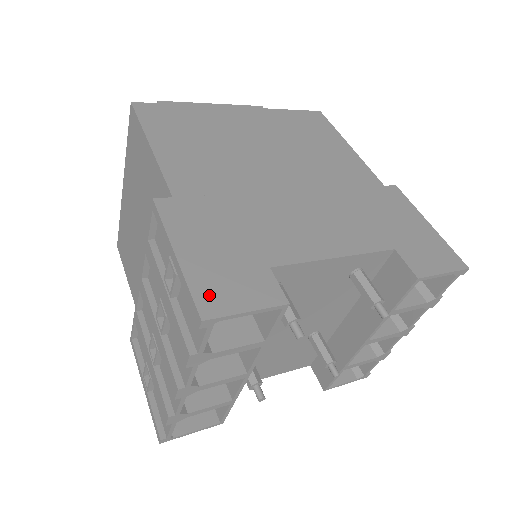
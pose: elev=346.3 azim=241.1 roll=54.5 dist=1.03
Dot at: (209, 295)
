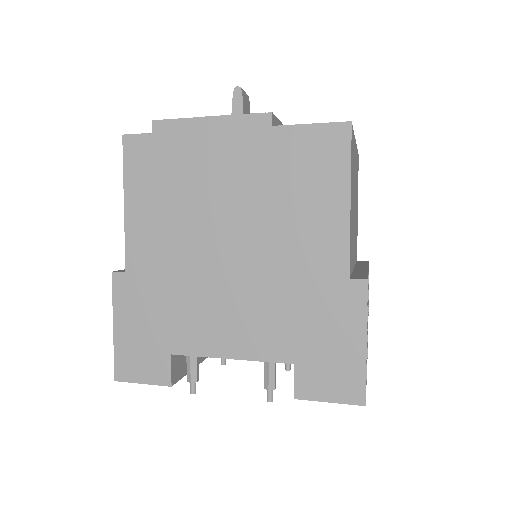
Dot at: (124, 365)
